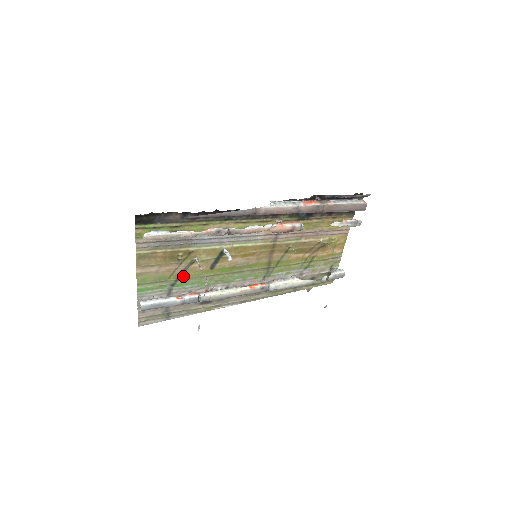
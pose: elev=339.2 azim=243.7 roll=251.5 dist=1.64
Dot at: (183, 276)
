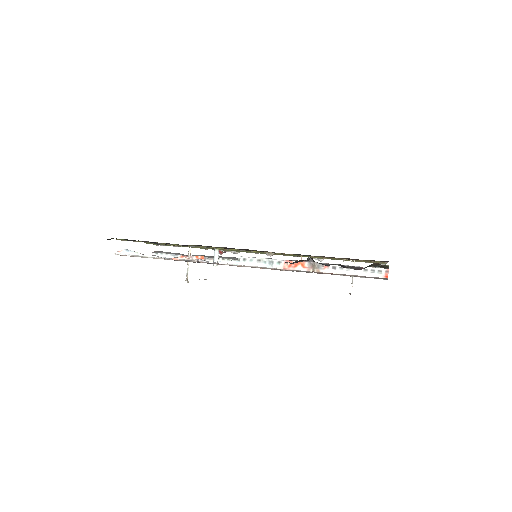
Dot at: (187, 246)
